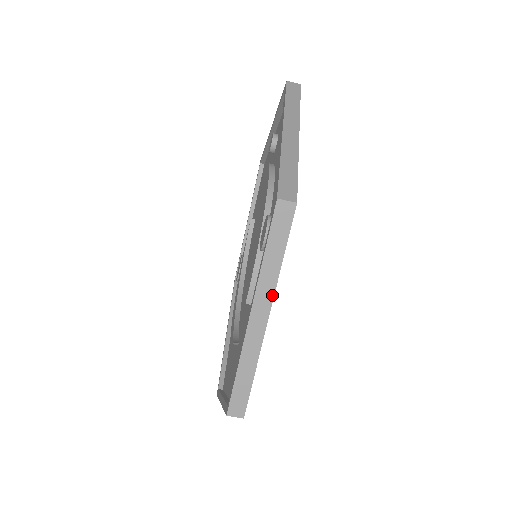
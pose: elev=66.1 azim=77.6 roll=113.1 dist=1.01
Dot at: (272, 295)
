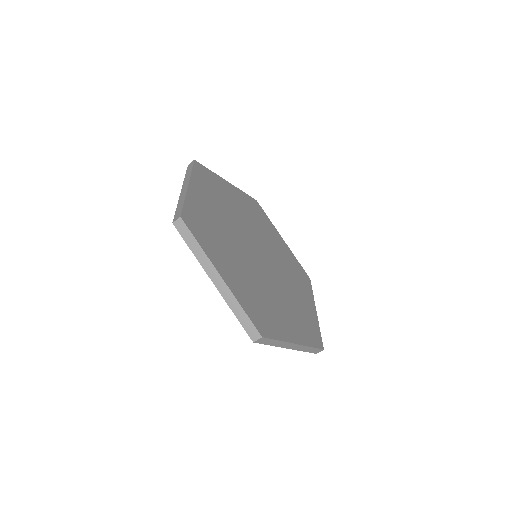
Dot at: (289, 343)
